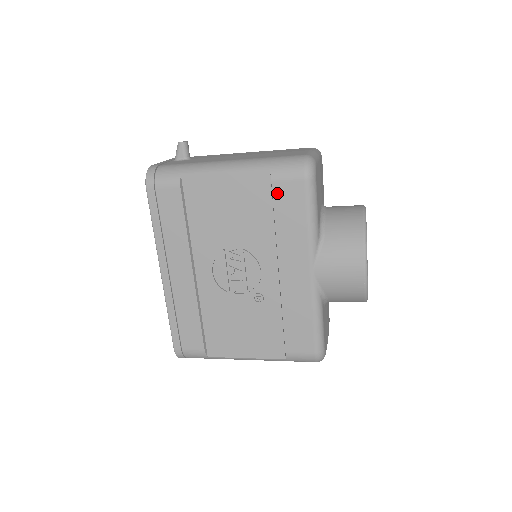
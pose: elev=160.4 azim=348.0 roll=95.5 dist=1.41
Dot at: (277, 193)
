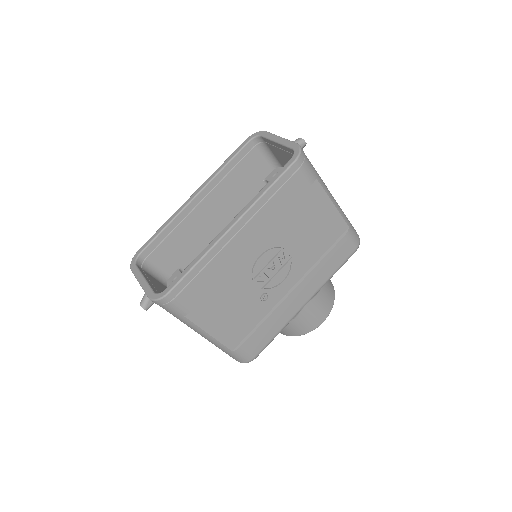
Dot at: (340, 244)
